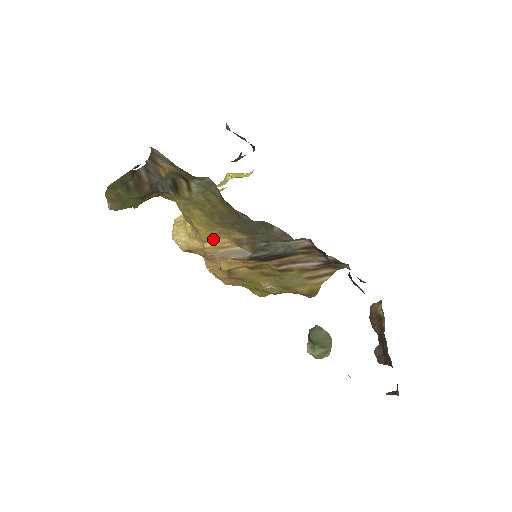
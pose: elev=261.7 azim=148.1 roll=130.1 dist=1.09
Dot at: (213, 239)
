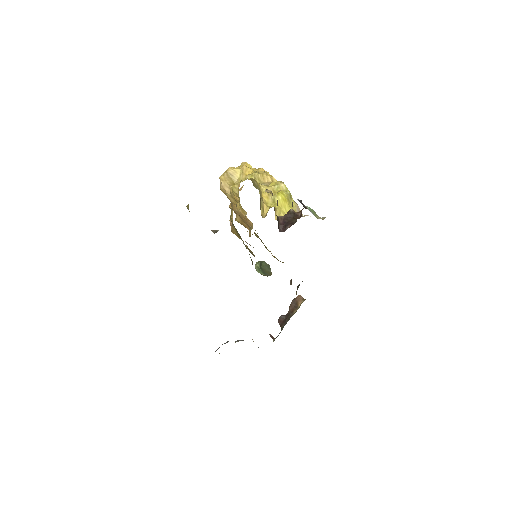
Dot at: (238, 237)
